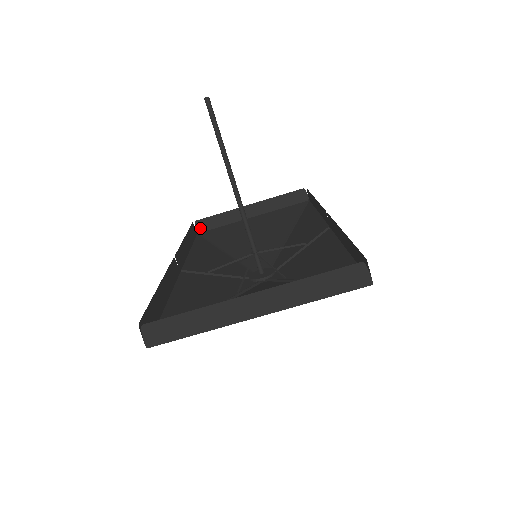
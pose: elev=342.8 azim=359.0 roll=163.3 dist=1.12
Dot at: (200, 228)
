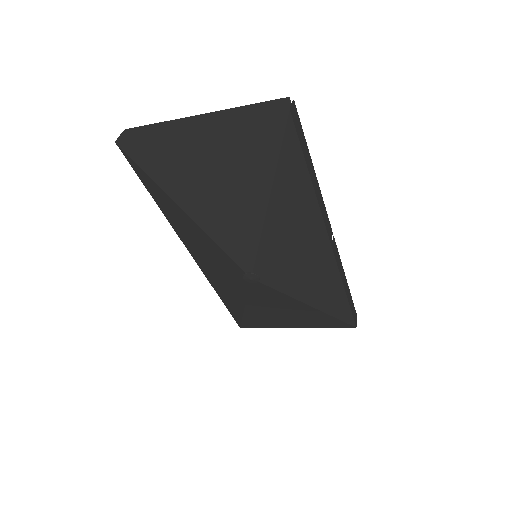
Dot at: occluded
